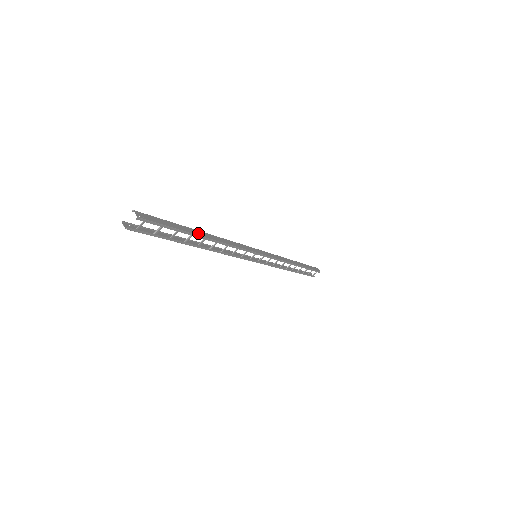
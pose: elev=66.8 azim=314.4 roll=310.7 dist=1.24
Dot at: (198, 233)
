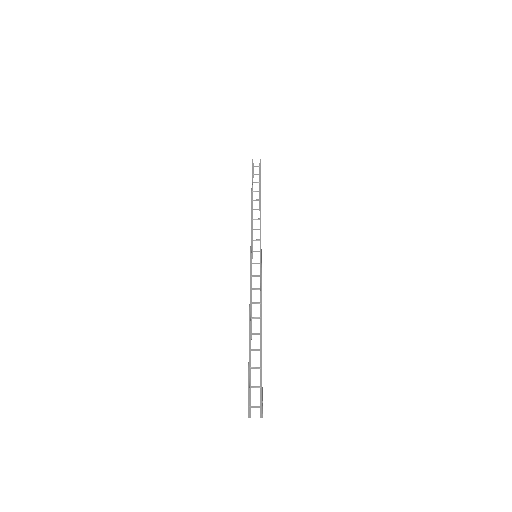
Dot at: occluded
